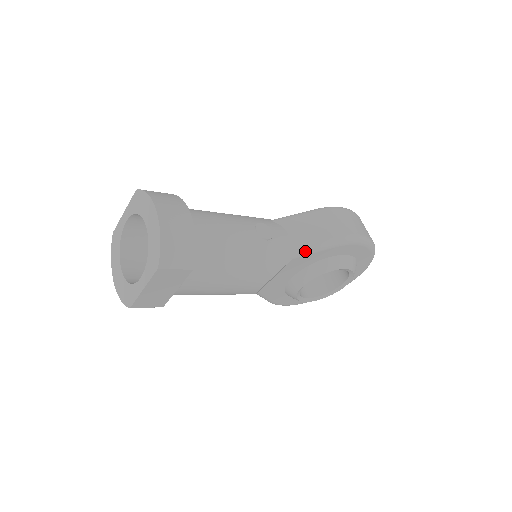
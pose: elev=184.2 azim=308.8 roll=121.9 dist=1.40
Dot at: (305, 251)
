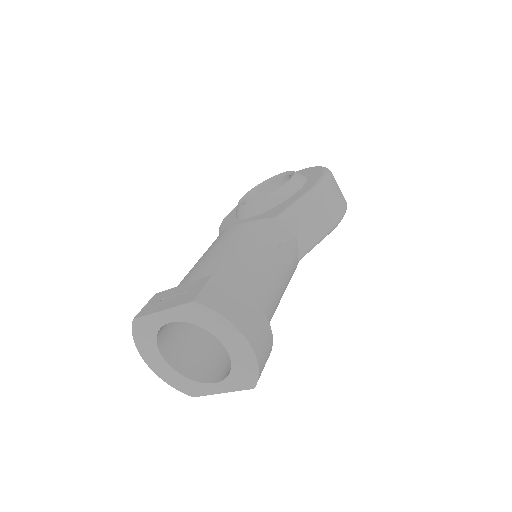
Dot at: occluded
